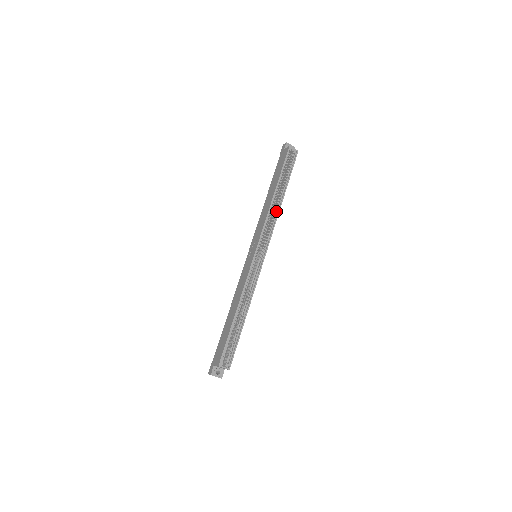
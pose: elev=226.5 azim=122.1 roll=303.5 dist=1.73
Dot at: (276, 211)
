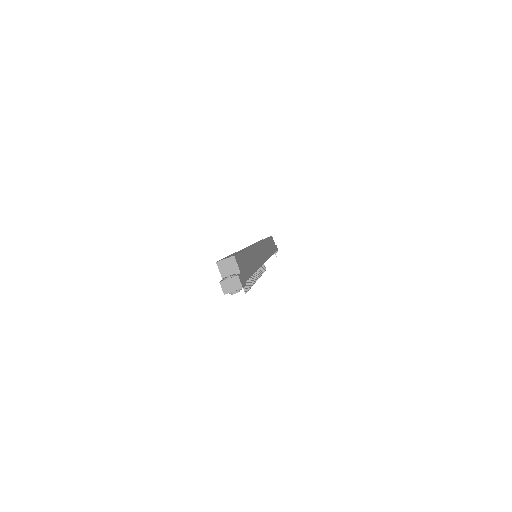
Dot at: occluded
